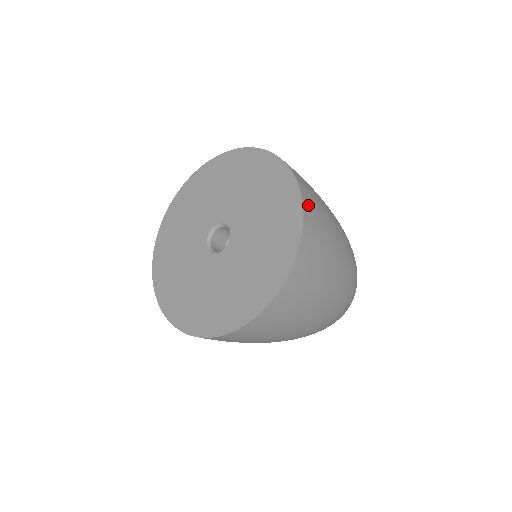
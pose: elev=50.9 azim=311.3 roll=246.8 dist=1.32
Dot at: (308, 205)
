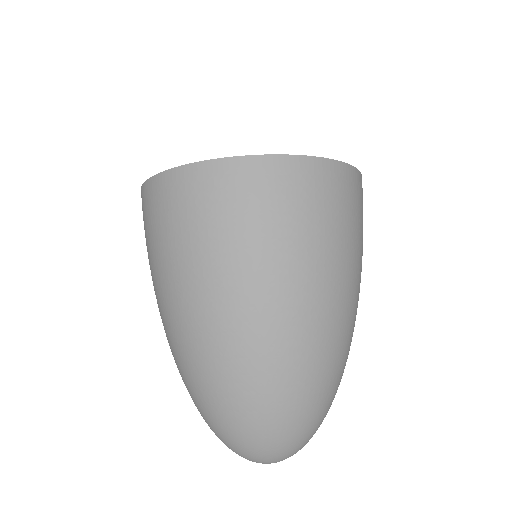
Dot at: (362, 188)
